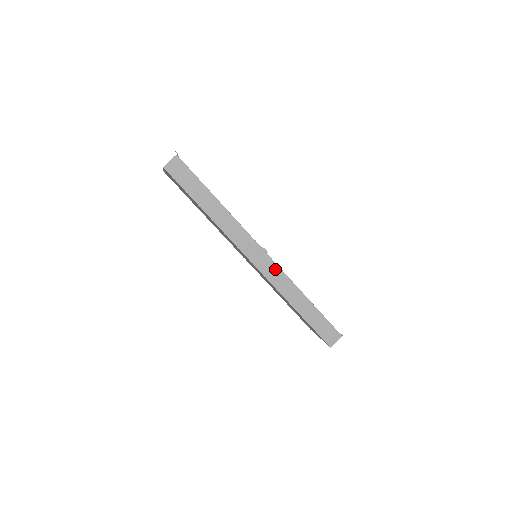
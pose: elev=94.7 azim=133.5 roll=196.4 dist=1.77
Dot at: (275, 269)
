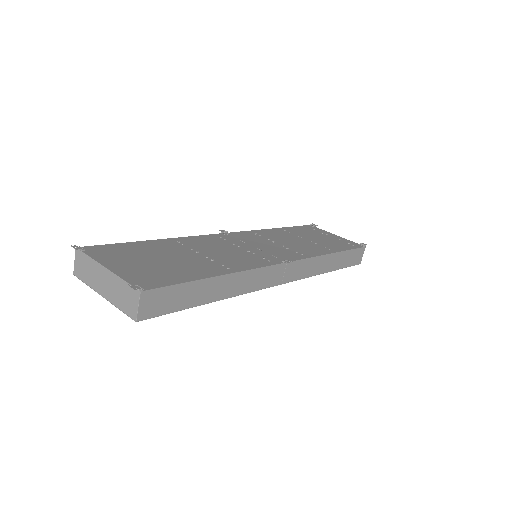
Dot at: (301, 265)
